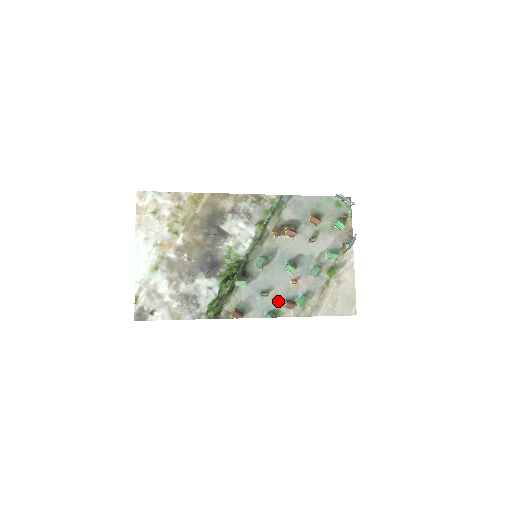
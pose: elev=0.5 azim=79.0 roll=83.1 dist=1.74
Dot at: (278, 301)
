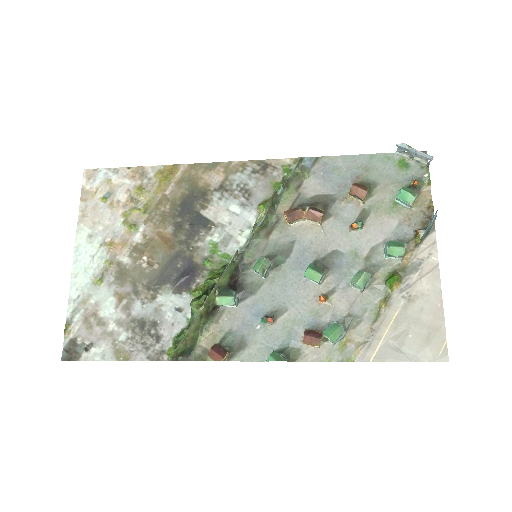
Dot at: (294, 332)
